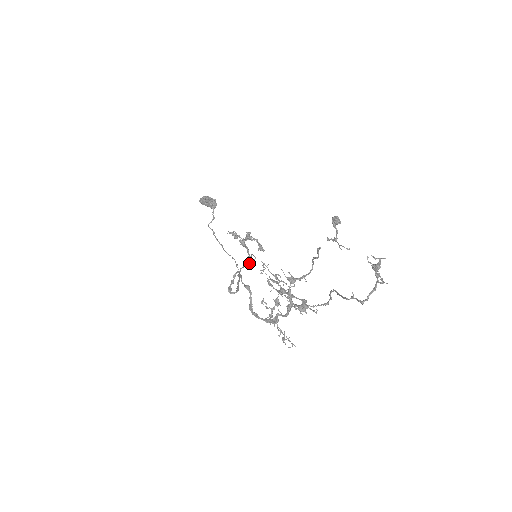
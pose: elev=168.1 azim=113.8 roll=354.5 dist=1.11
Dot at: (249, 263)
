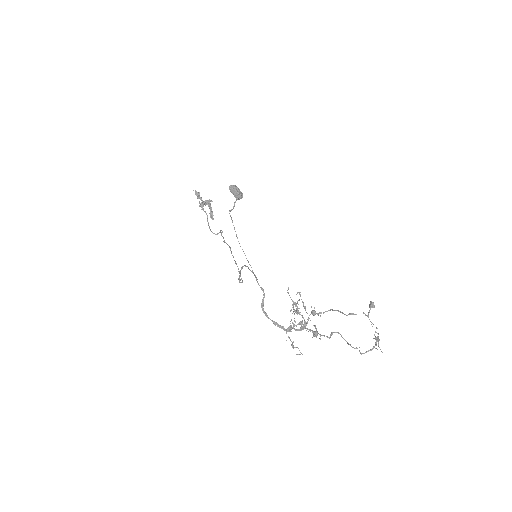
Dot at: (225, 242)
